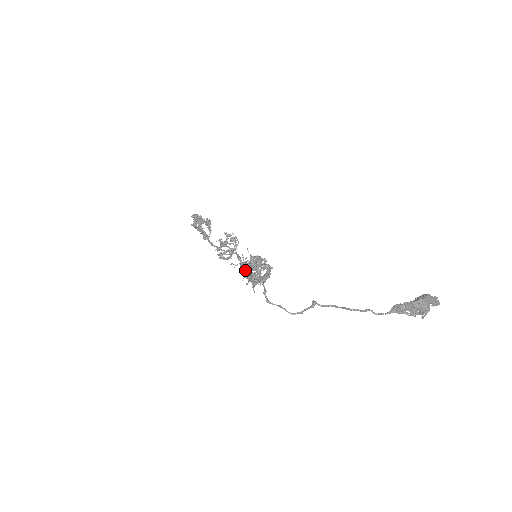
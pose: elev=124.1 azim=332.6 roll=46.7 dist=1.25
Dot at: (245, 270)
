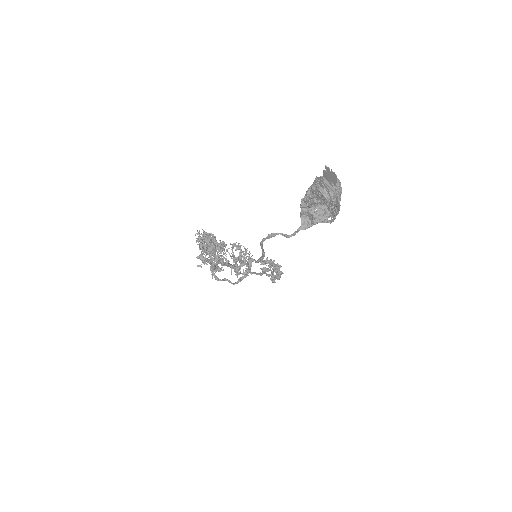
Dot at: (234, 269)
